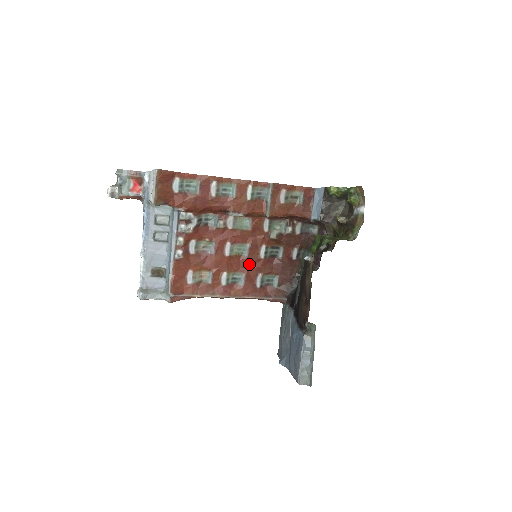
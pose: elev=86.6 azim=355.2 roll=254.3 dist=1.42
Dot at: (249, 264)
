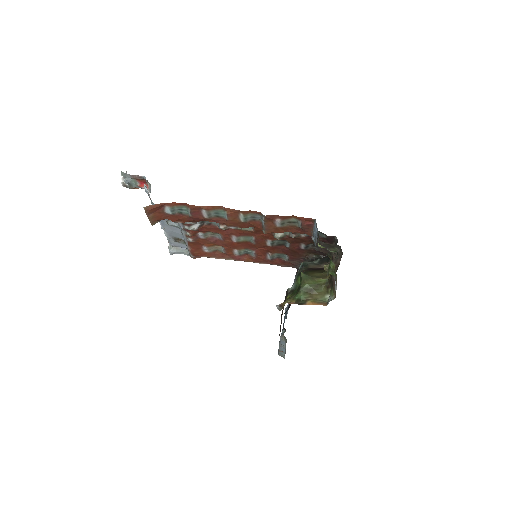
Dot at: (257, 247)
